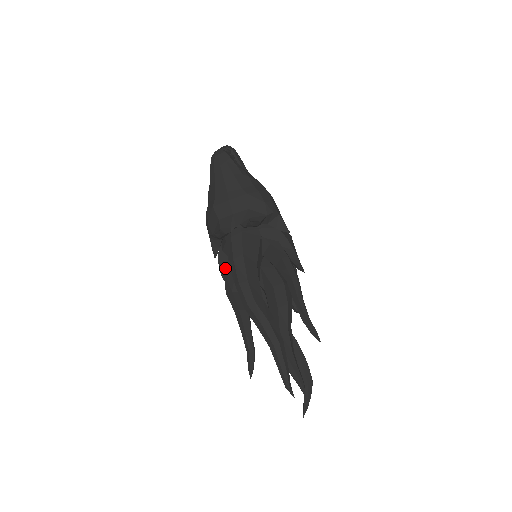
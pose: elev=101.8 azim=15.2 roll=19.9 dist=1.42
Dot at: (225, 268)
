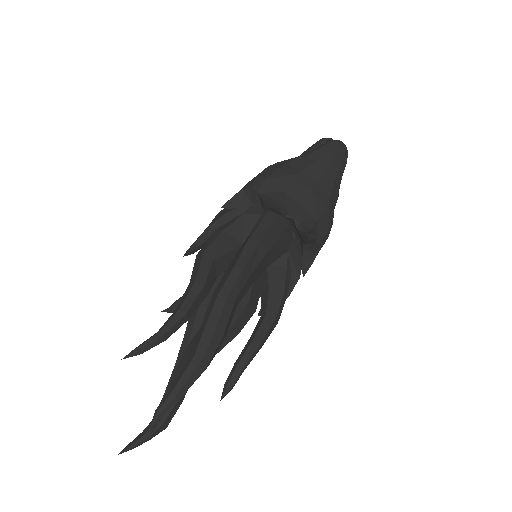
Dot at: (228, 231)
